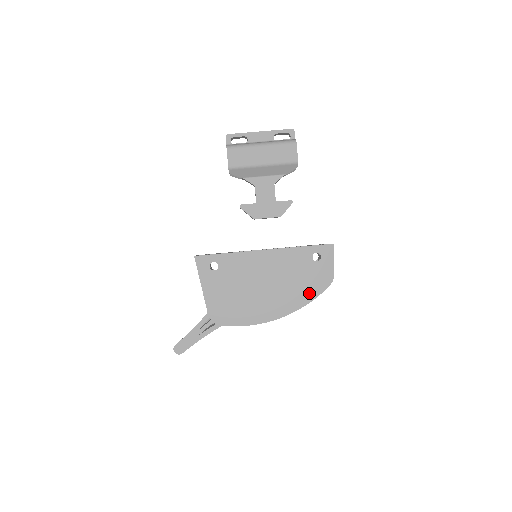
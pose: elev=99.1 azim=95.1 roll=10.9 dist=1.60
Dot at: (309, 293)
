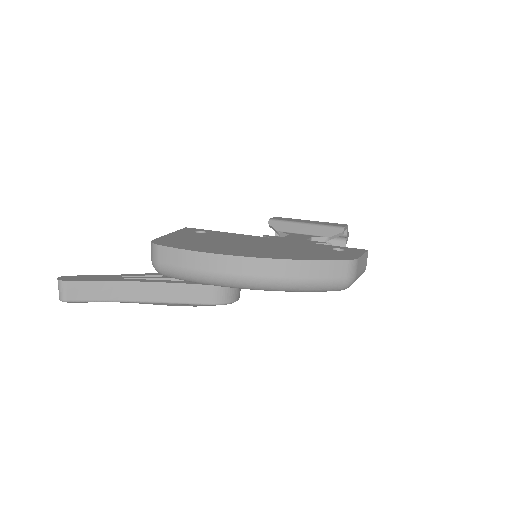
Dot at: (311, 257)
